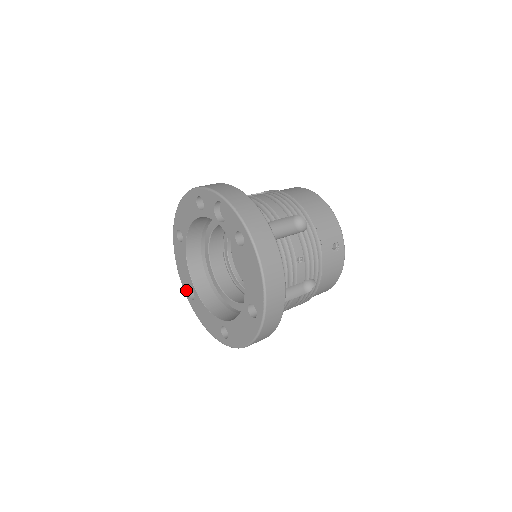
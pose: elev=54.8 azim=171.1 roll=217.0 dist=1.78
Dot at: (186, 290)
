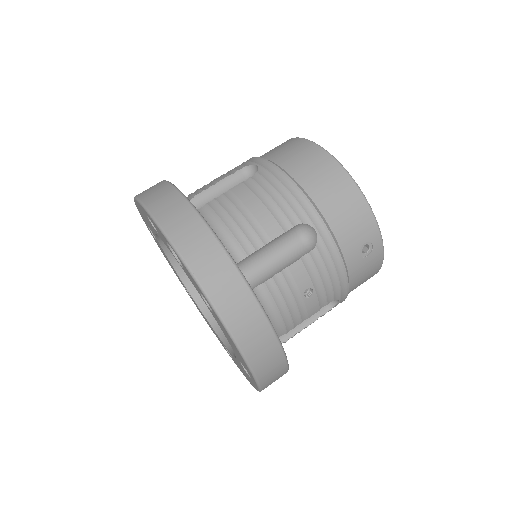
Dot at: (181, 283)
